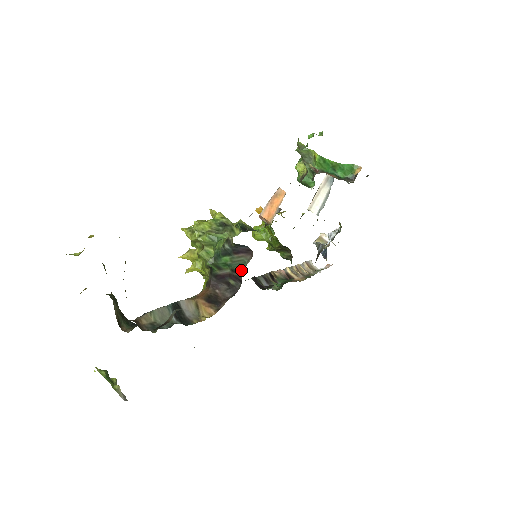
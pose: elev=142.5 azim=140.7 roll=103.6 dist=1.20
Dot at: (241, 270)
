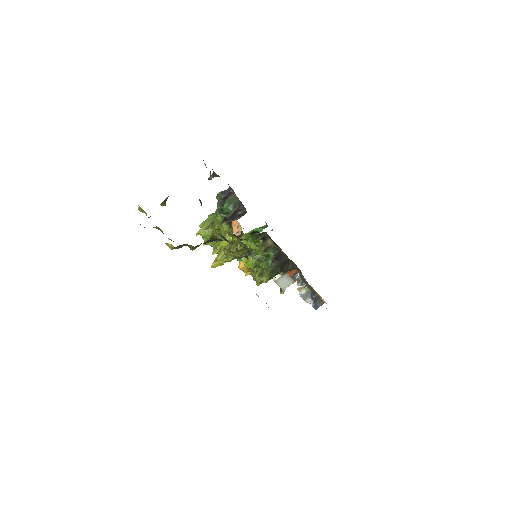
Dot at: (236, 201)
